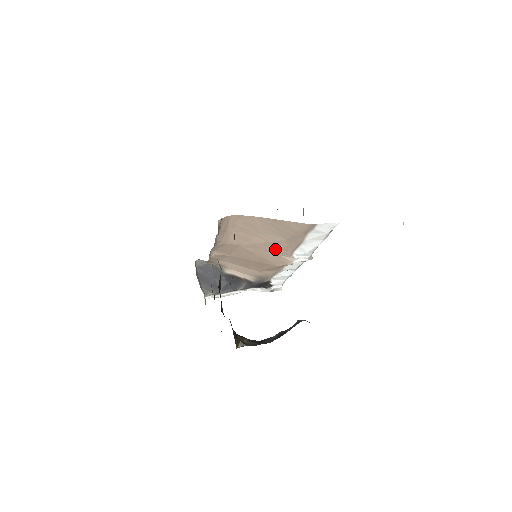
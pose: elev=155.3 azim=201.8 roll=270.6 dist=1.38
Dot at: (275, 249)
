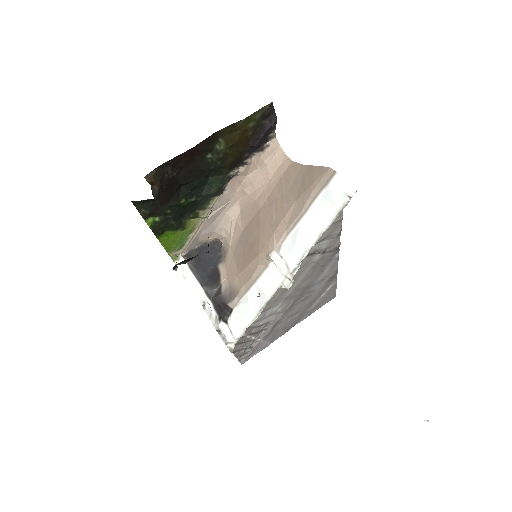
Dot at: (278, 219)
